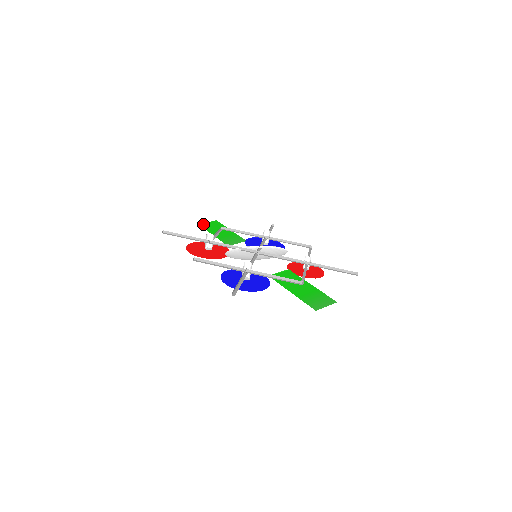
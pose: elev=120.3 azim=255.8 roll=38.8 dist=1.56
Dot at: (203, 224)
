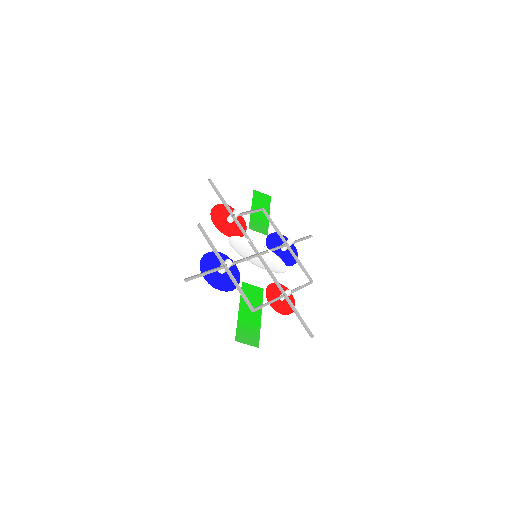
Dot at: (257, 192)
